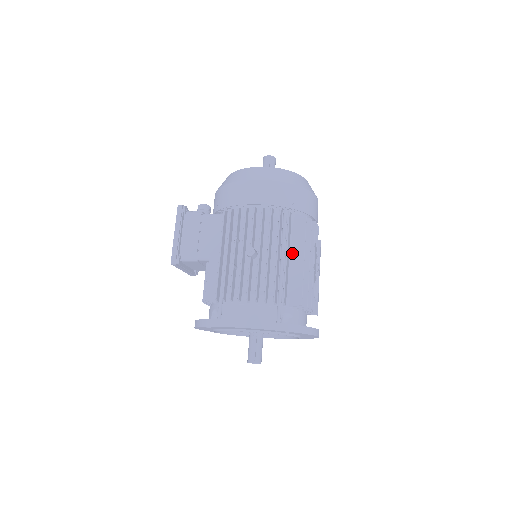
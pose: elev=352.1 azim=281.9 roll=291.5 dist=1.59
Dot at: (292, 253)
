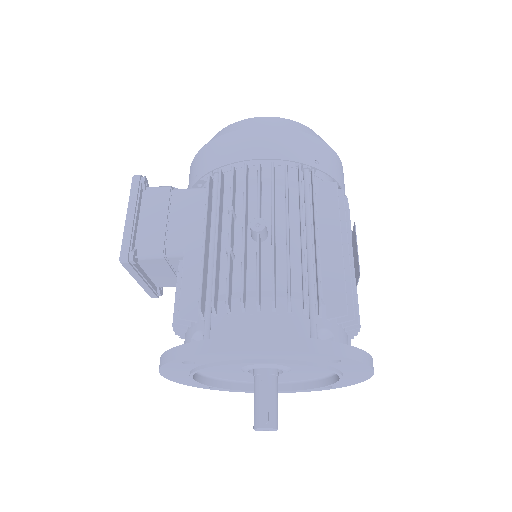
Dot at: (321, 235)
